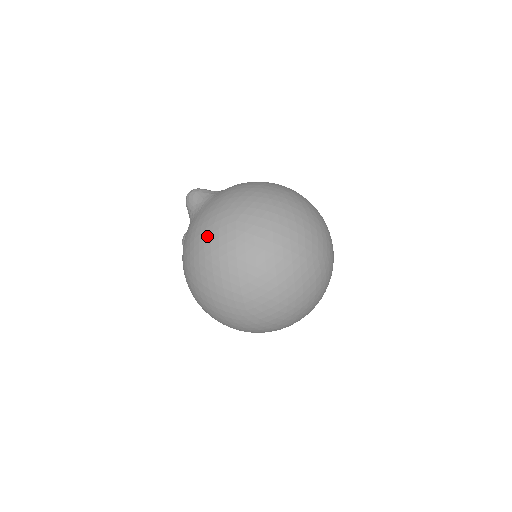
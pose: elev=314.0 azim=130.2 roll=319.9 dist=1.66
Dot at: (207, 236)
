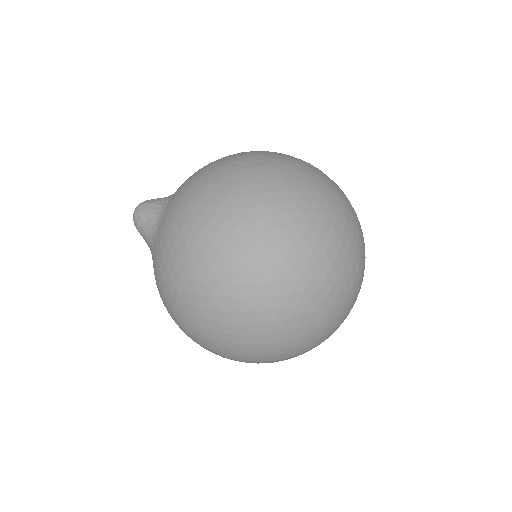
Dot at: occluded
